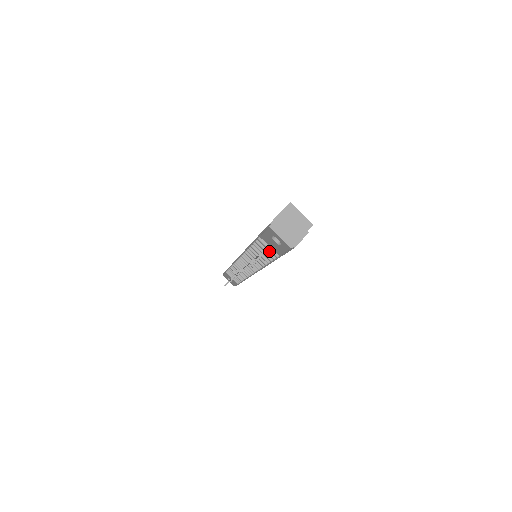
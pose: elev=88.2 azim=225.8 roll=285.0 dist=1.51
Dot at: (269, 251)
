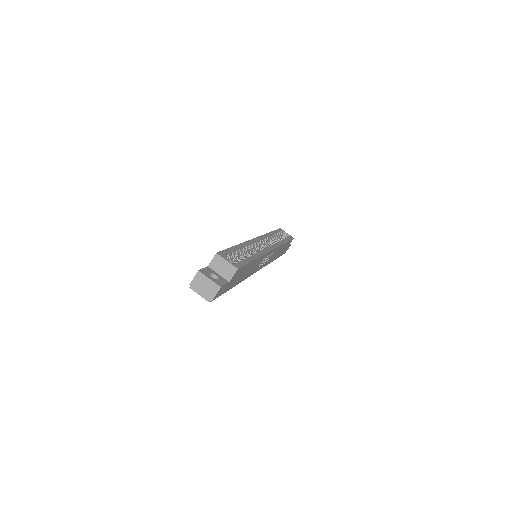
Dot at: occluded
